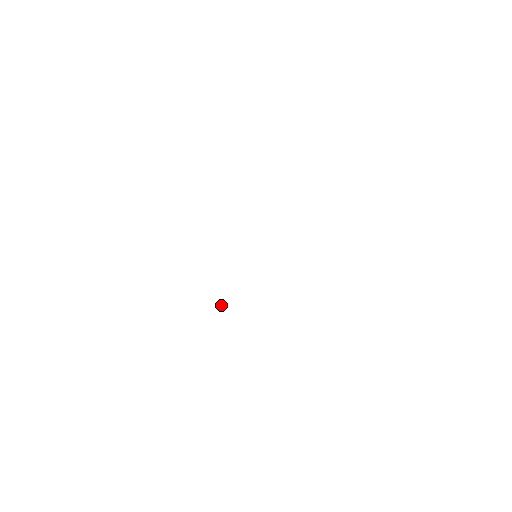
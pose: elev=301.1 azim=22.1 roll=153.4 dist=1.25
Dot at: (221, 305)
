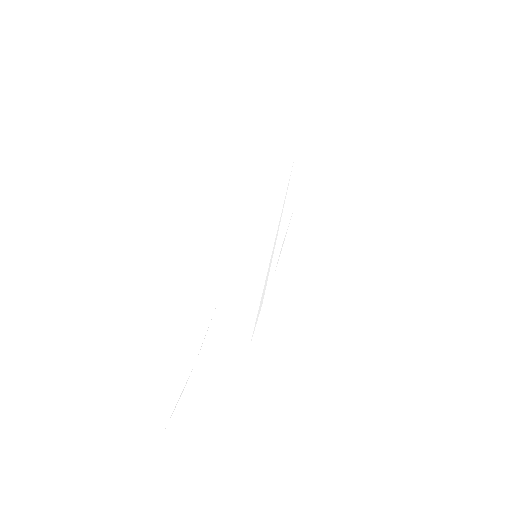
Dot at: occluded
